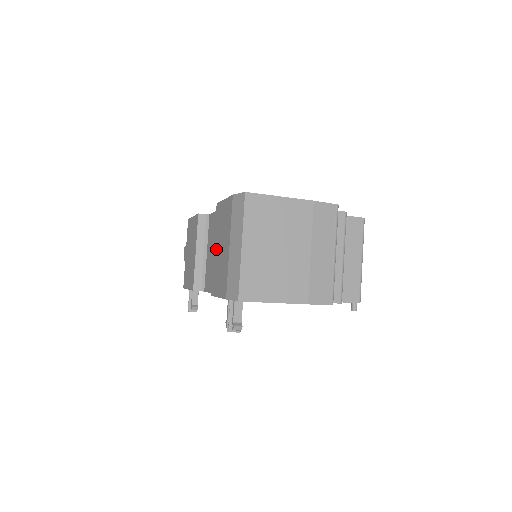
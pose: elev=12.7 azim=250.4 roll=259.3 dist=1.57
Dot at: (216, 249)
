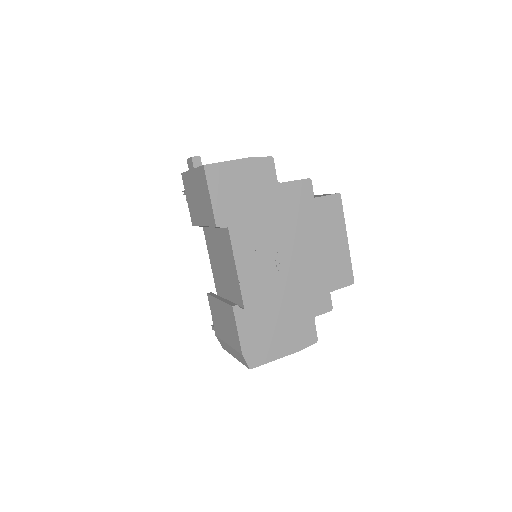
Dot at: (220, 309)
